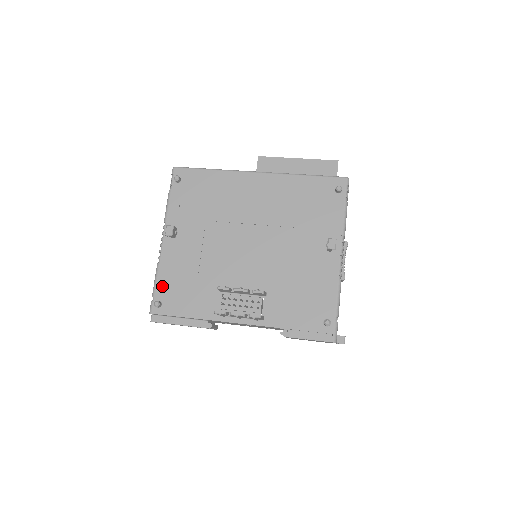
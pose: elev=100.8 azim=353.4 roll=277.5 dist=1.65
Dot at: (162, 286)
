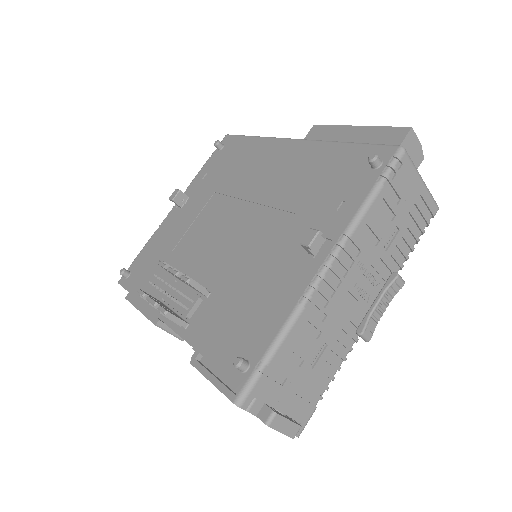
Dot at: (142, 256)
